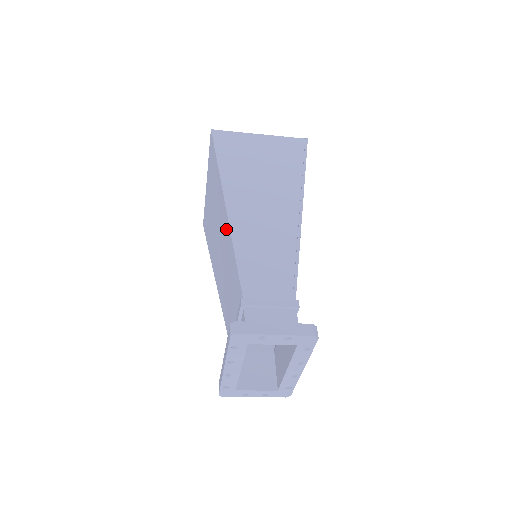
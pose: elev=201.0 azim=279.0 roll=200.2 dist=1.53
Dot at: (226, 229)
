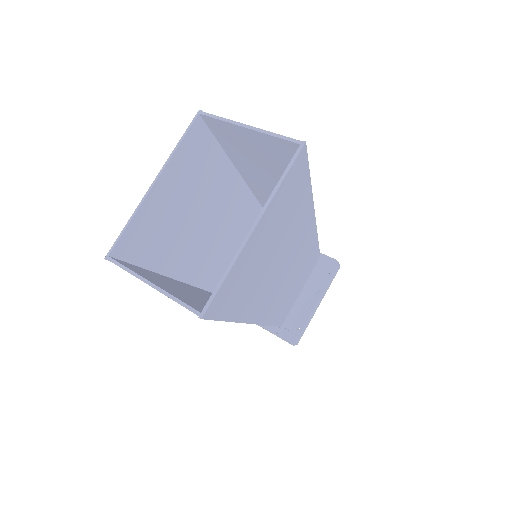
Dot at: (210, 281)
